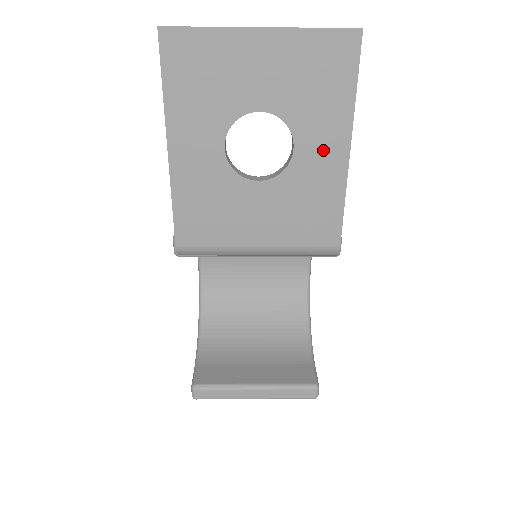
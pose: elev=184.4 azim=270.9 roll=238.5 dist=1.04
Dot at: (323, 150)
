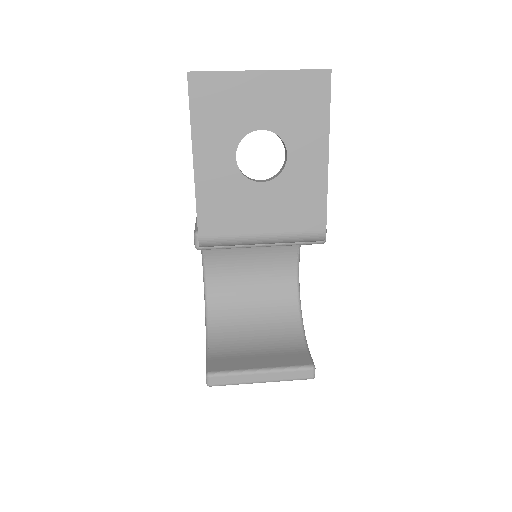
Dot at: (309, 157)
